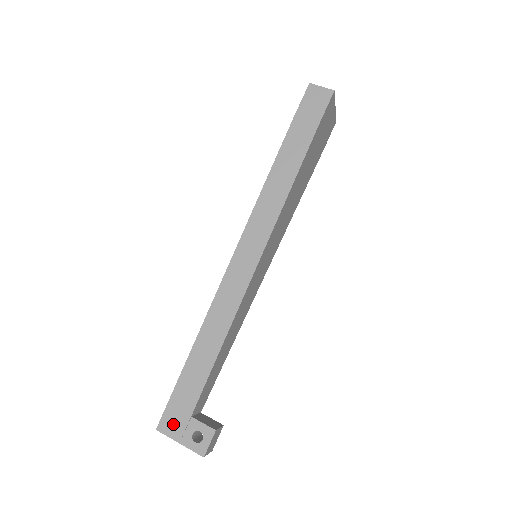
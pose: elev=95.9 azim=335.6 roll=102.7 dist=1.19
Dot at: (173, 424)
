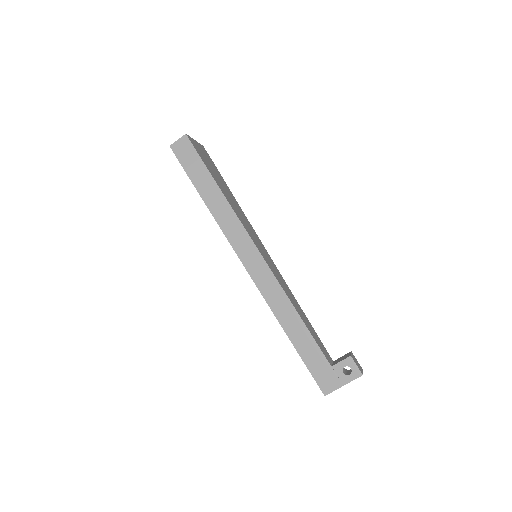
Dot at: (328, 382)
